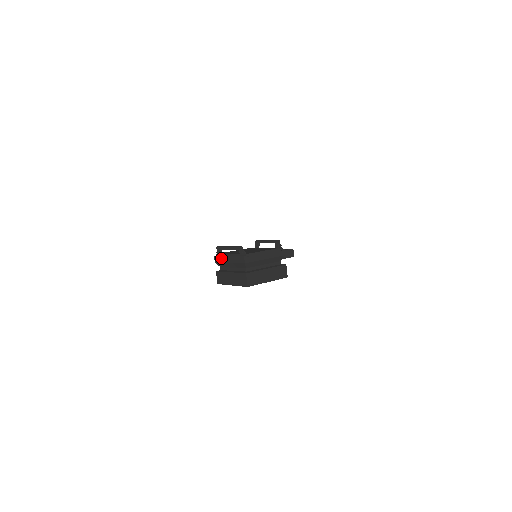
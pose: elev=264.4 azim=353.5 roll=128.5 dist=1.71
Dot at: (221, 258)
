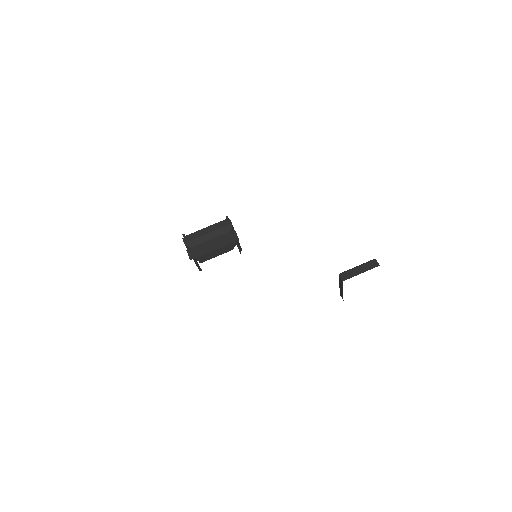
Dot at: occluded
